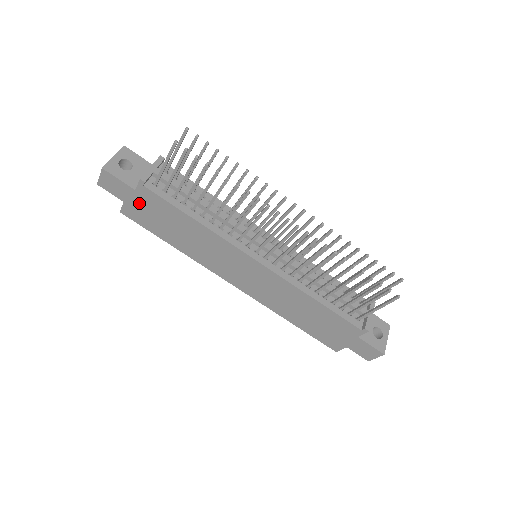
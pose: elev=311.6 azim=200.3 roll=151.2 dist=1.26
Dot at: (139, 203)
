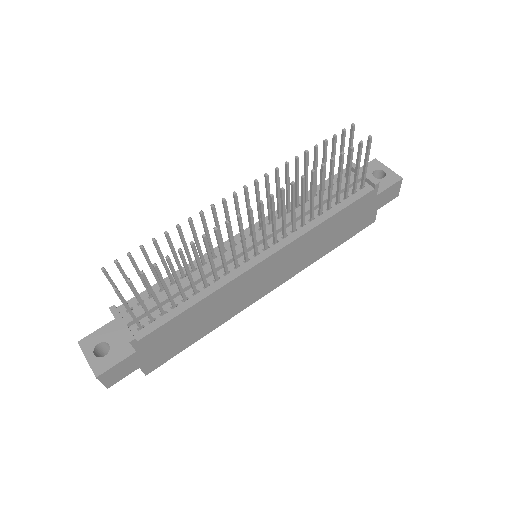
Dot at: (150, 353)
